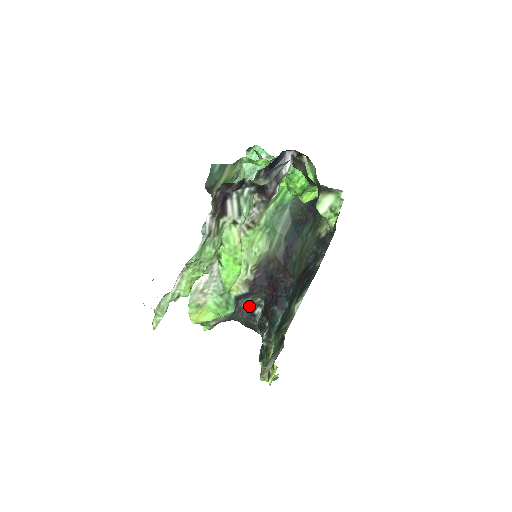
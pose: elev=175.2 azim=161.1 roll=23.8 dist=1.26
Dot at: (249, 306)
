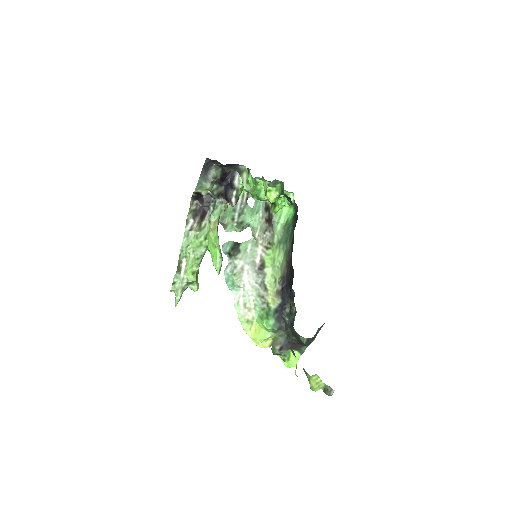
Dot at: (290, 318)
